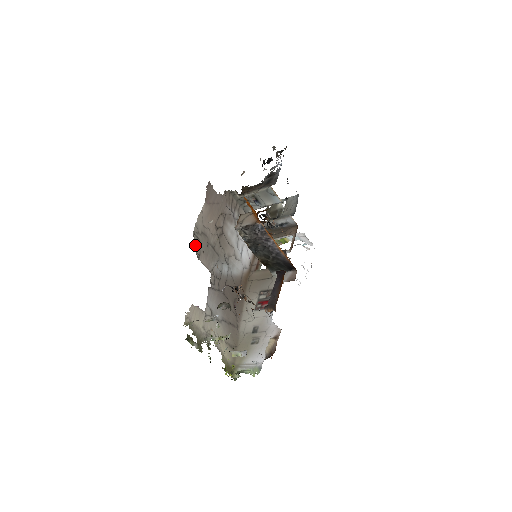
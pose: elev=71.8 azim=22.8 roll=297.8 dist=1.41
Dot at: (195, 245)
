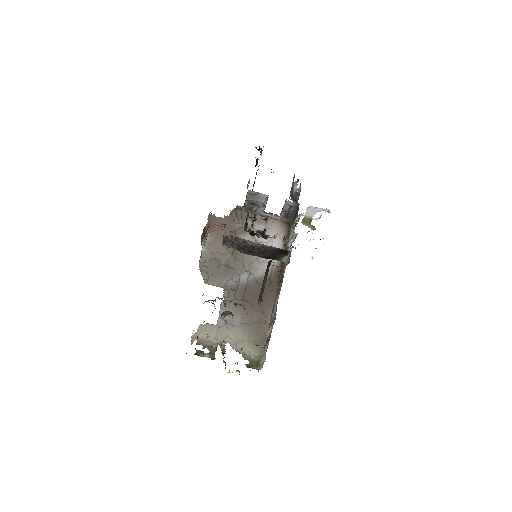
Dot at: (202, 274)
